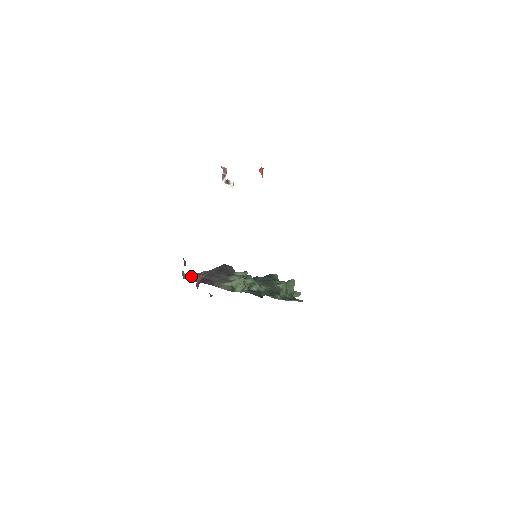
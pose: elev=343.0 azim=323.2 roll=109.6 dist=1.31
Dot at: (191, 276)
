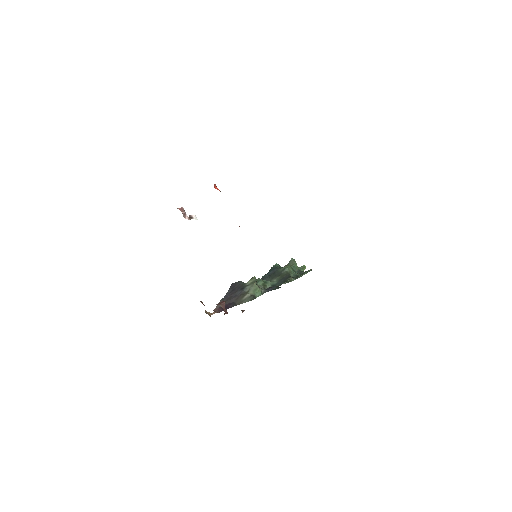
Dot at: (214, 310)
